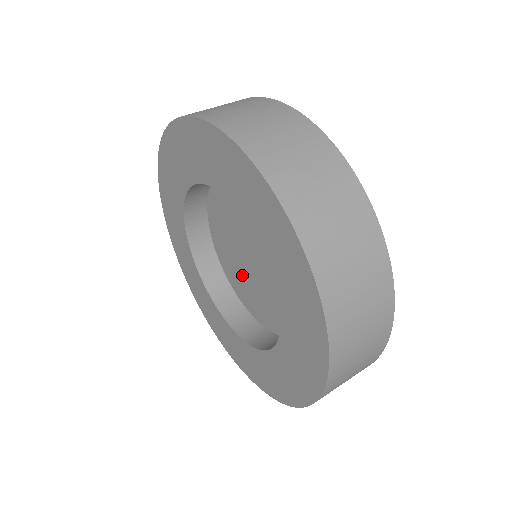
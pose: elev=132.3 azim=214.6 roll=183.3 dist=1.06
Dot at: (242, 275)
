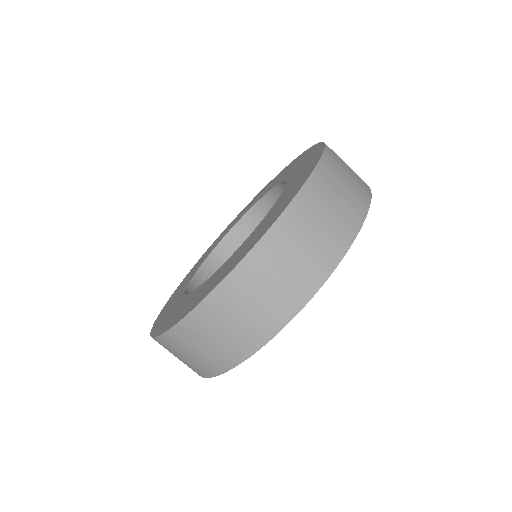
Dot at: occluded
